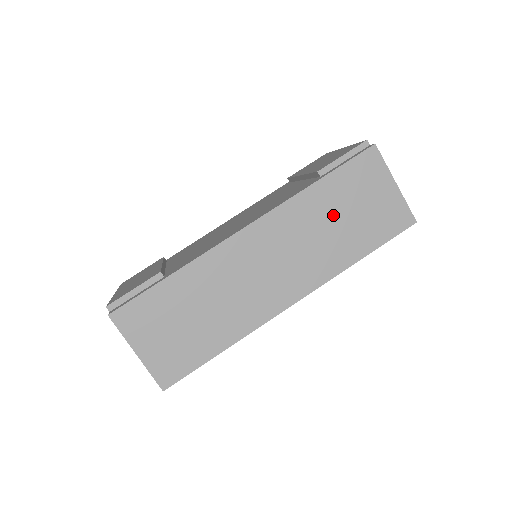
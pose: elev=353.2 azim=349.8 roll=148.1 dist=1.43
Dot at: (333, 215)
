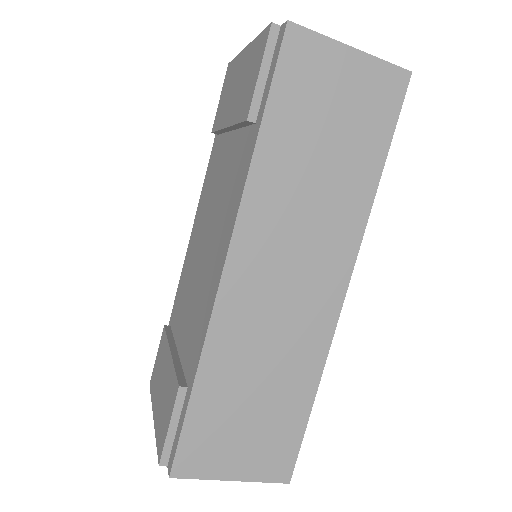
Dot at: (310, 157)
